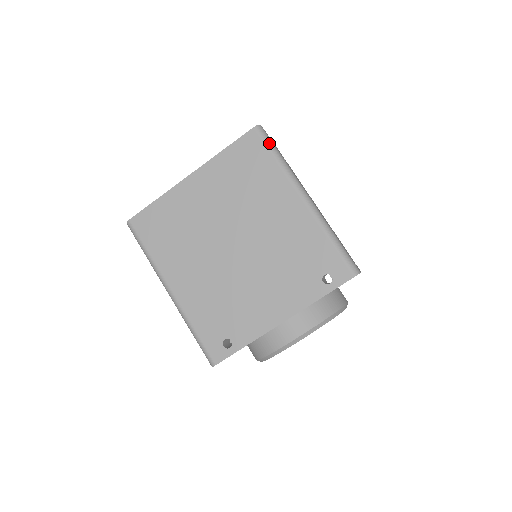
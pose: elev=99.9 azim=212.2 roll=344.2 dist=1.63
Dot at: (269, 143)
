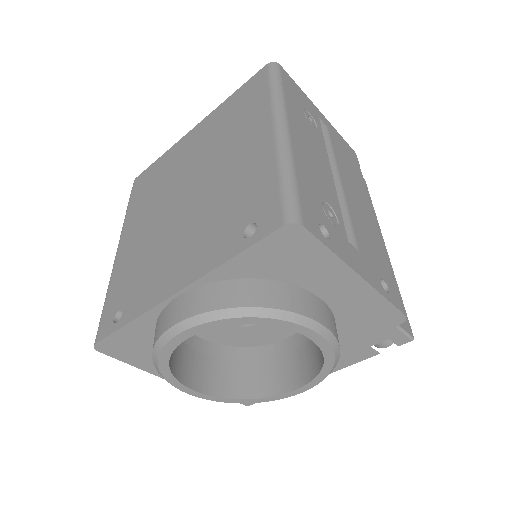
Dot at: (273, 75)
